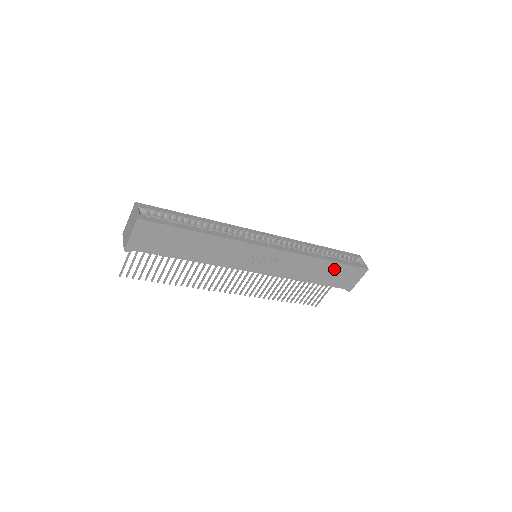
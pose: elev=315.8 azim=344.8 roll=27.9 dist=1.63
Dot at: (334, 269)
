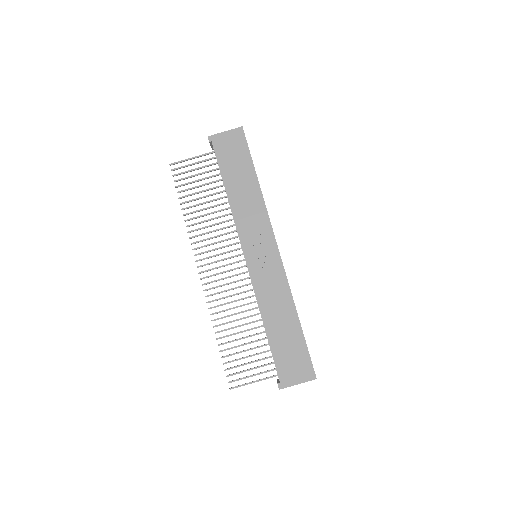
Dot at: (294, 337)
